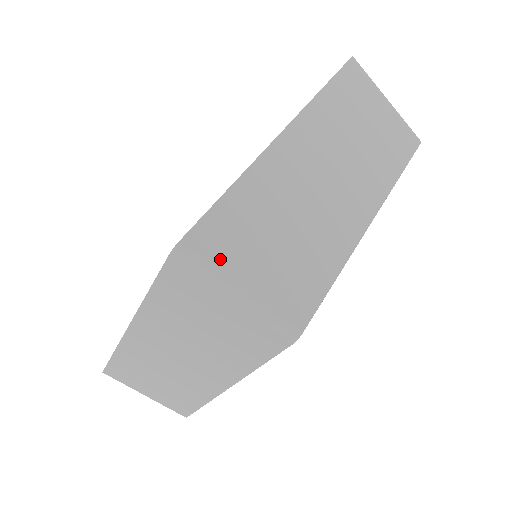
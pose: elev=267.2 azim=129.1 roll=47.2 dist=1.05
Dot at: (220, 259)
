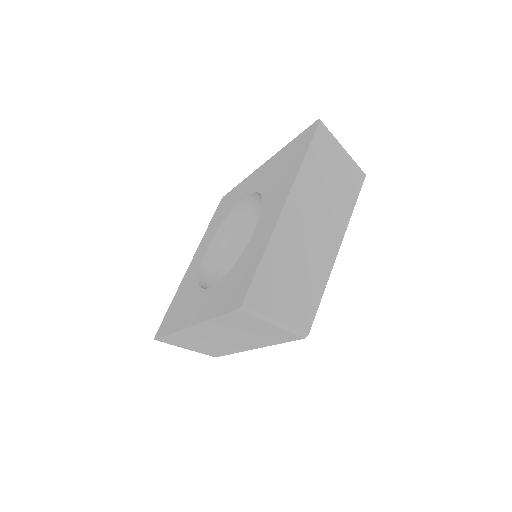
Dot at: (264, 306)
